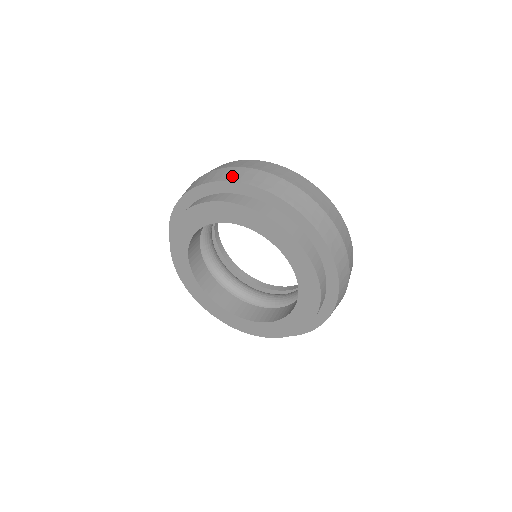
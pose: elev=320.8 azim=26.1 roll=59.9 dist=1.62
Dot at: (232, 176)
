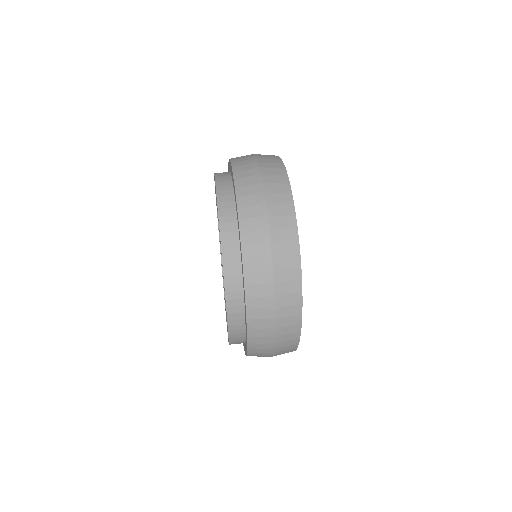
Dot at: occluded
